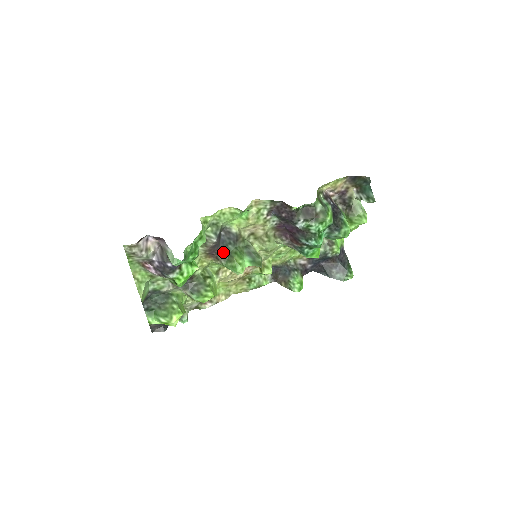
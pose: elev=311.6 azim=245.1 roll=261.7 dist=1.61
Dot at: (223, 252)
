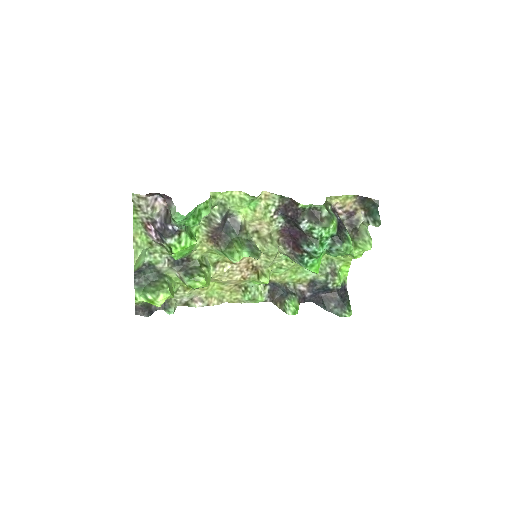
Dot at: (225, 238)
